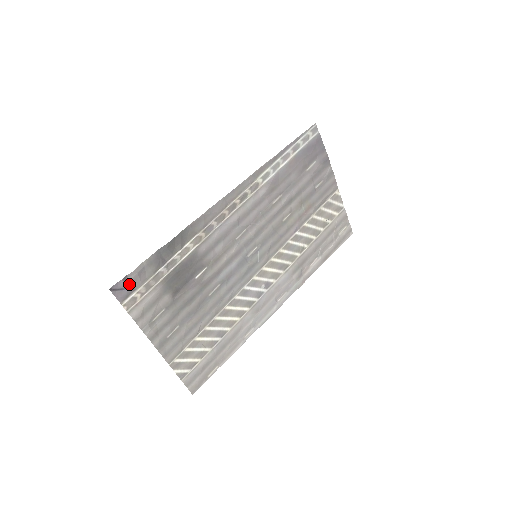
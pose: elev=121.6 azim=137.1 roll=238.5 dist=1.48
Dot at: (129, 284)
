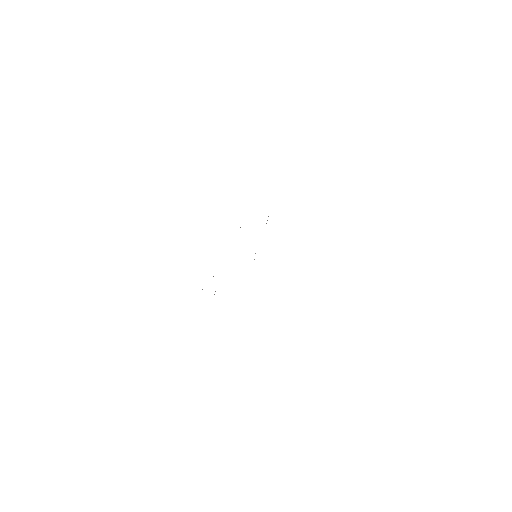
Dot at: occluded
